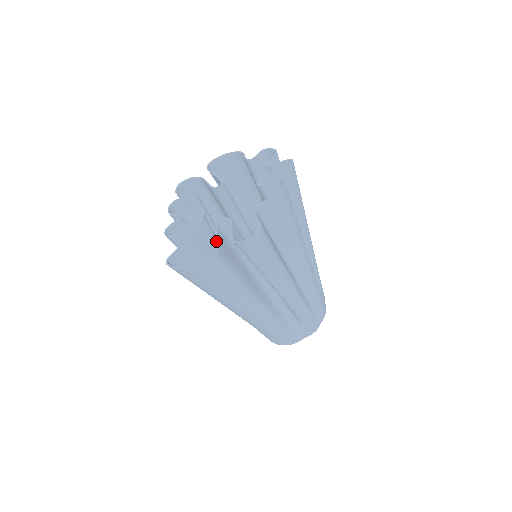
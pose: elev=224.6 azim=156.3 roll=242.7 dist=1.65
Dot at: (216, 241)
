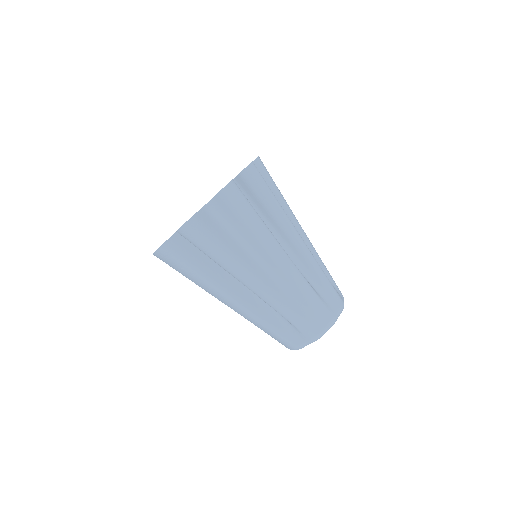
Dot at: occluded
